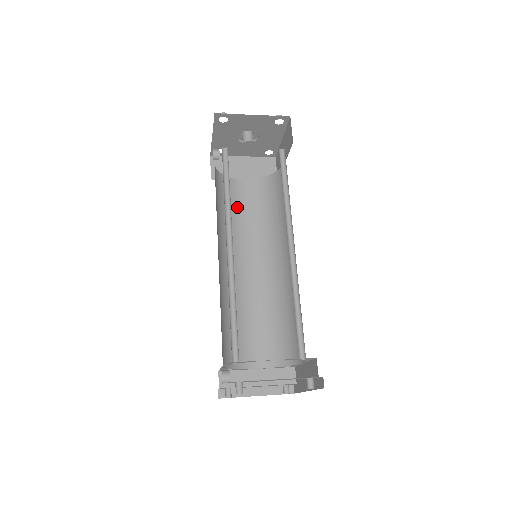
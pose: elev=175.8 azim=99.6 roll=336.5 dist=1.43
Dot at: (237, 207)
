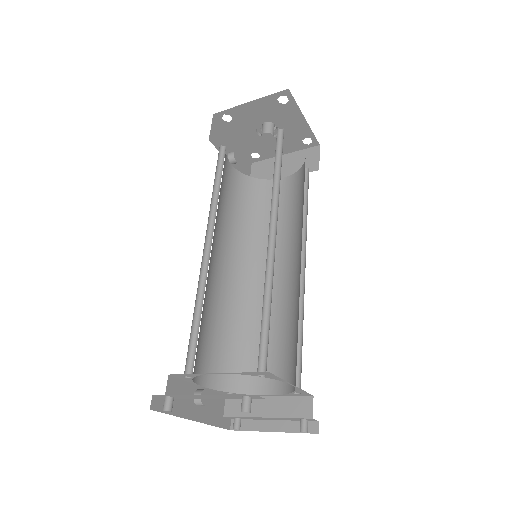
Dot at: (269, 209)
